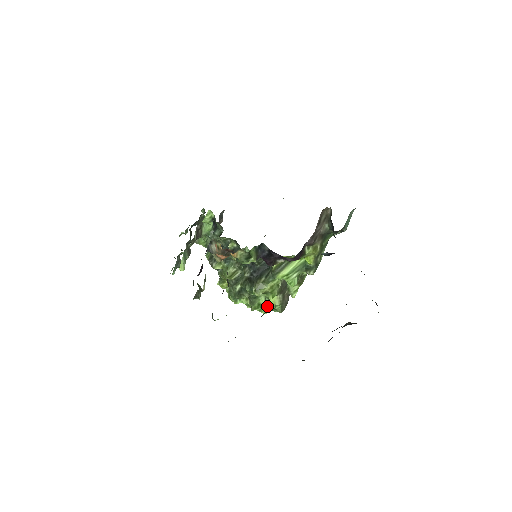
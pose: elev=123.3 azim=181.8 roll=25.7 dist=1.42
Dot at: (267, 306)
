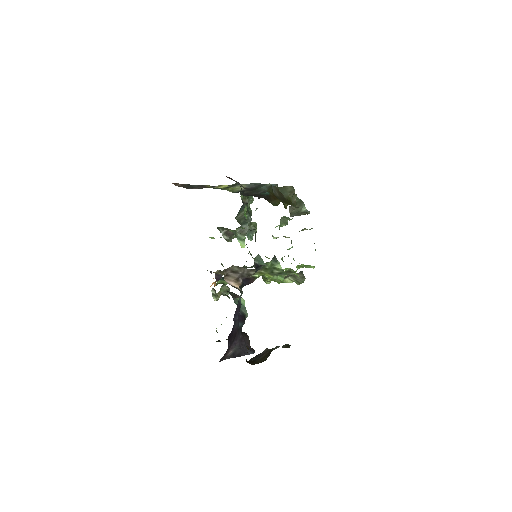
Dot at: occluded
